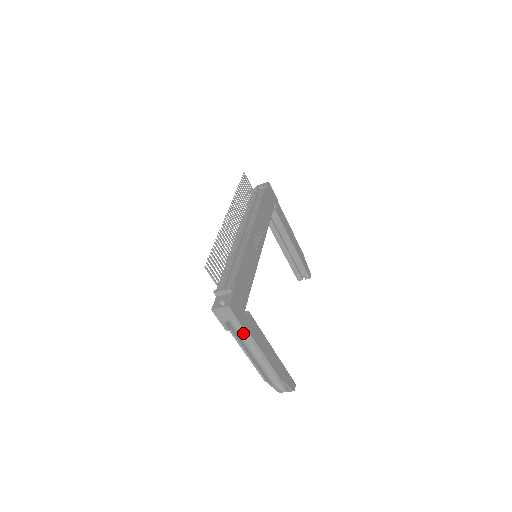
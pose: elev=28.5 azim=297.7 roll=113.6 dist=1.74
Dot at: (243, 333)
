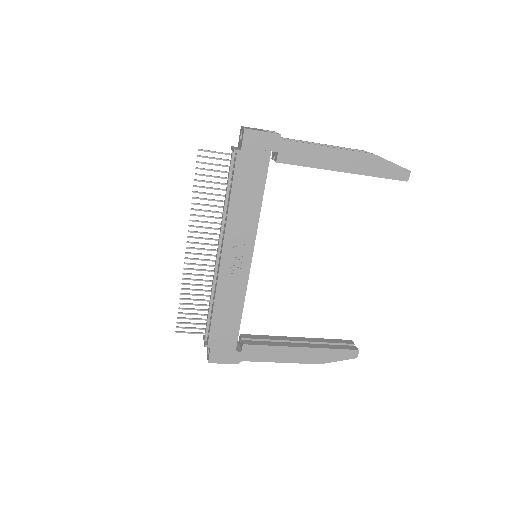
Dot at: occluded
